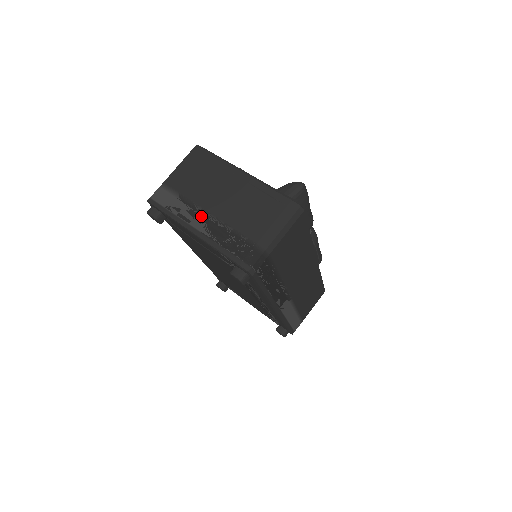
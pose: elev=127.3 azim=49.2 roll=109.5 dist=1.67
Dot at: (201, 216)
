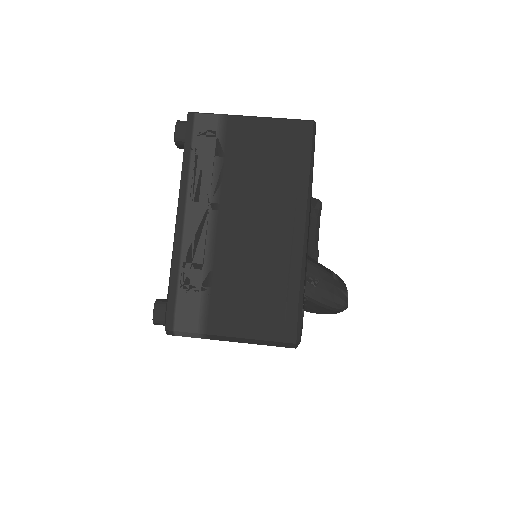
Dot at: (206, 210)
